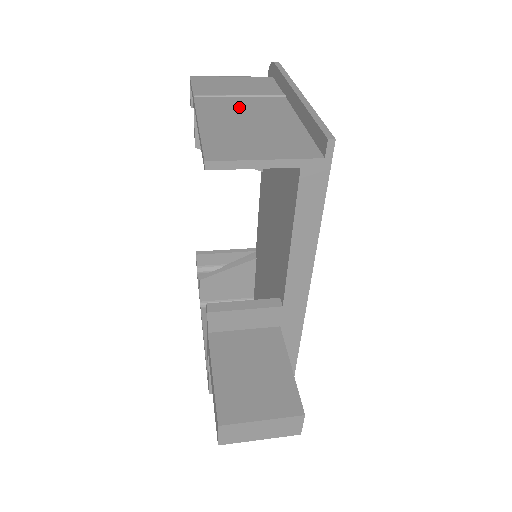
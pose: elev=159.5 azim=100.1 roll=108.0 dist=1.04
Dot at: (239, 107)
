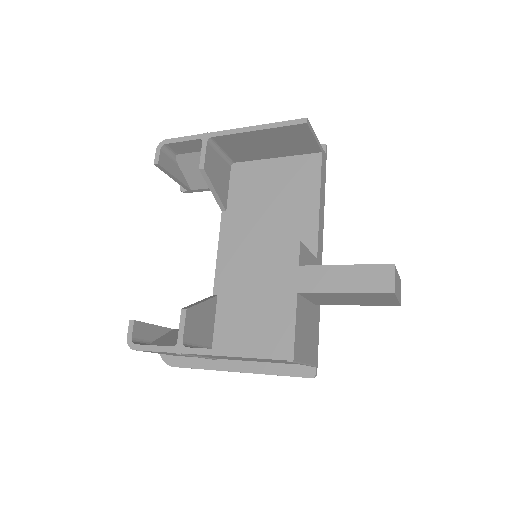
Dot at: occluded
